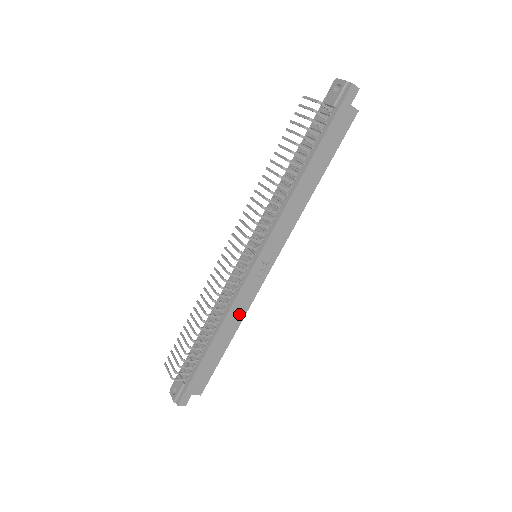
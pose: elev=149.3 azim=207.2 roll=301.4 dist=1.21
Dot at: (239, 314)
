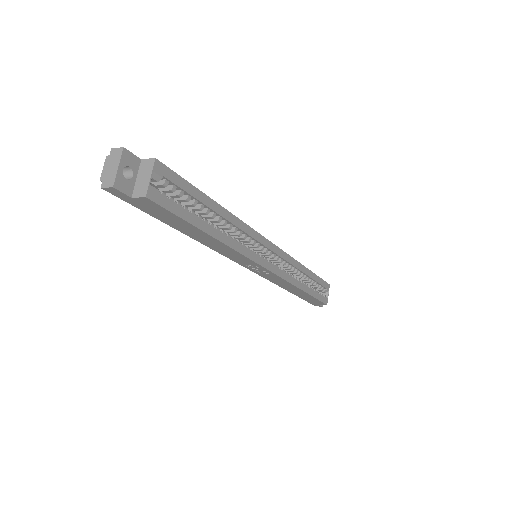
Dot at: (287, 284)
